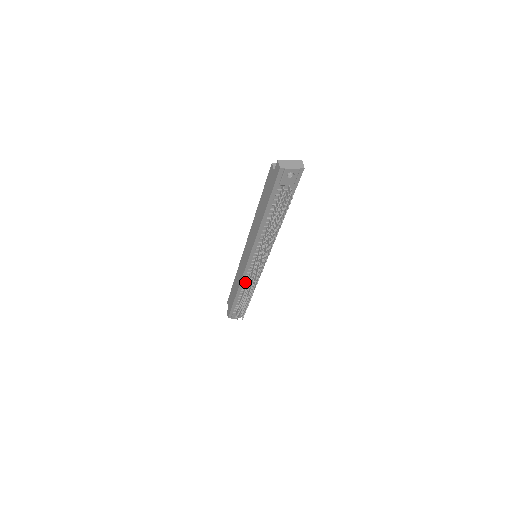
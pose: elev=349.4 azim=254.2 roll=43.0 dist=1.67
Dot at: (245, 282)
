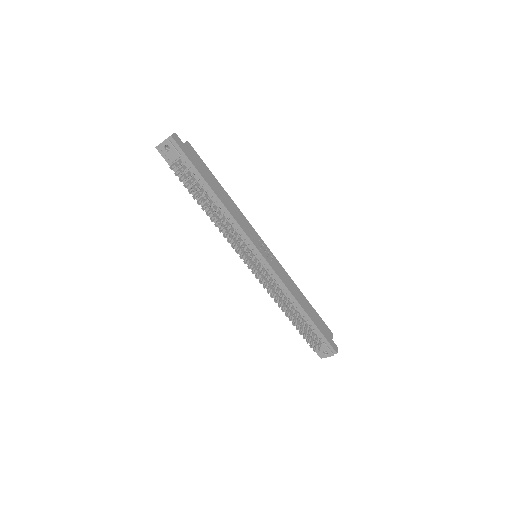
Dot at: (274, 293)
